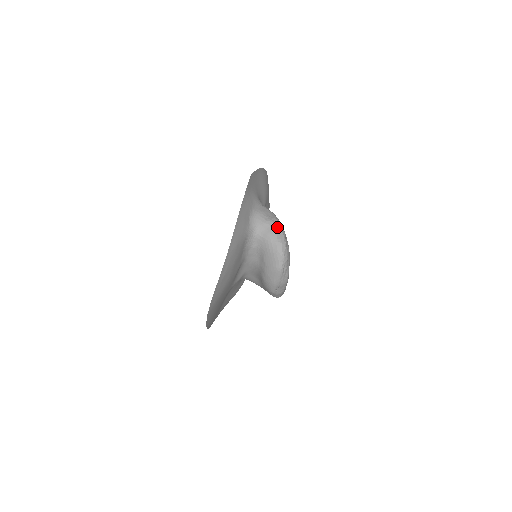
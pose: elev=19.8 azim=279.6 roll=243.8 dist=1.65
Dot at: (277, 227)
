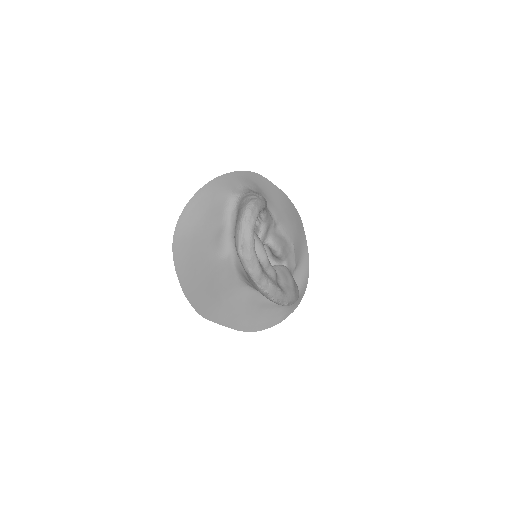
Dot at: (256, 195)
